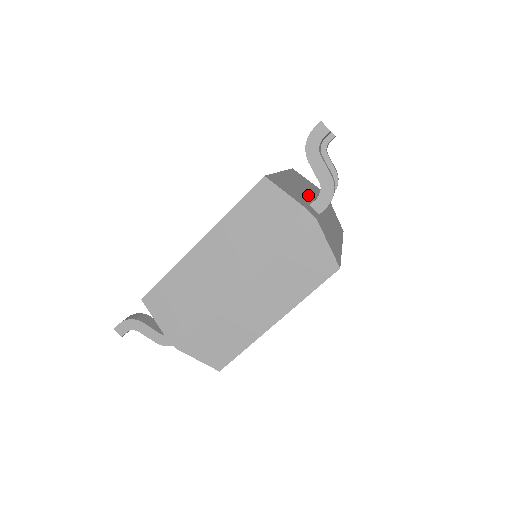
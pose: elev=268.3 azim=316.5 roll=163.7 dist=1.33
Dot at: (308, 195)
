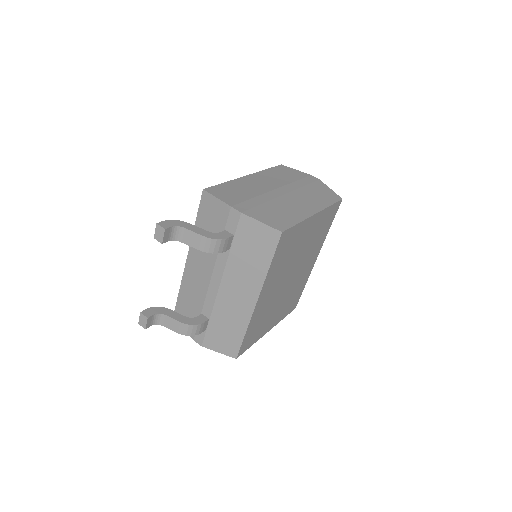
Dot at: occluded
